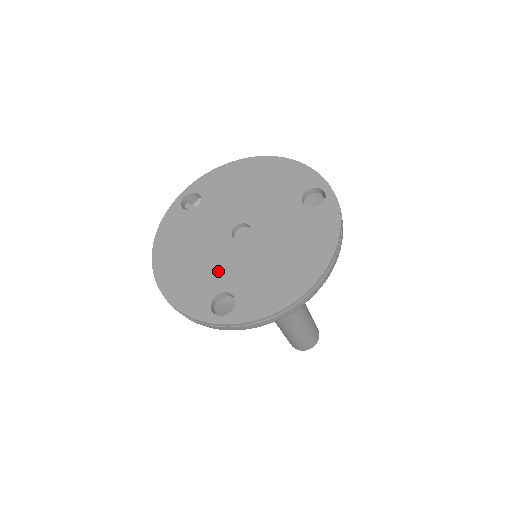
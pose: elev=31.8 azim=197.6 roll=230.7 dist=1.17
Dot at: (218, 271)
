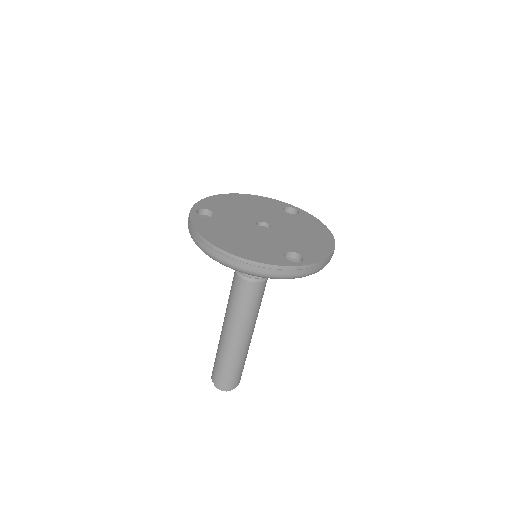
Dot at: (271, 243)
